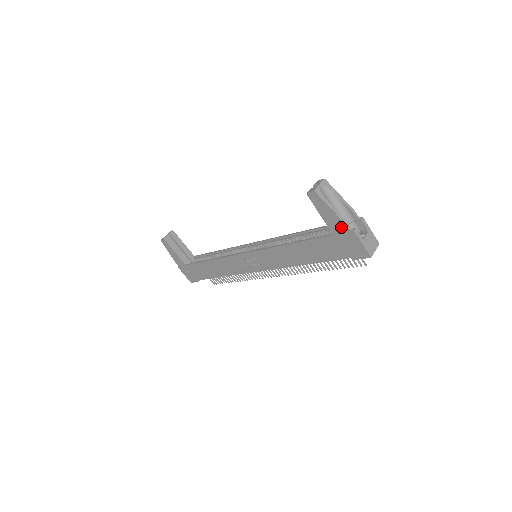
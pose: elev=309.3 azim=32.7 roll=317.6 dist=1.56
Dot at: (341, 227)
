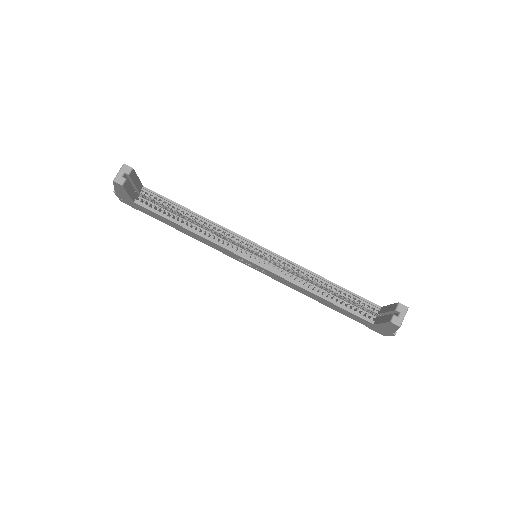
Dot at: (388, 330)
